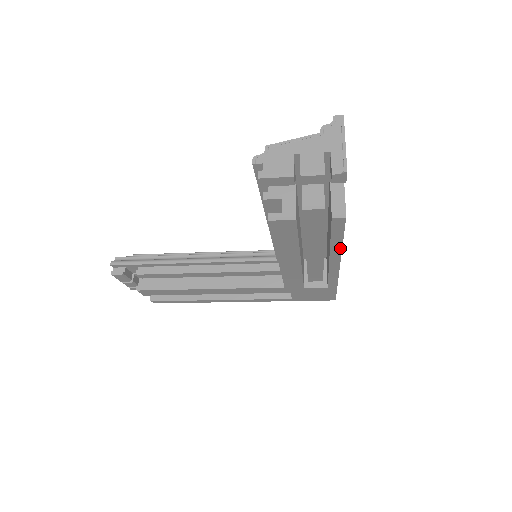
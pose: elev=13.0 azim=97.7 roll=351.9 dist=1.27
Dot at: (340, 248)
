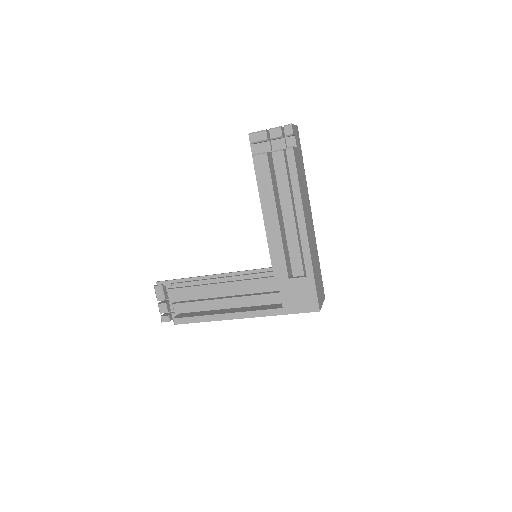
Dot at: (299, 193)
